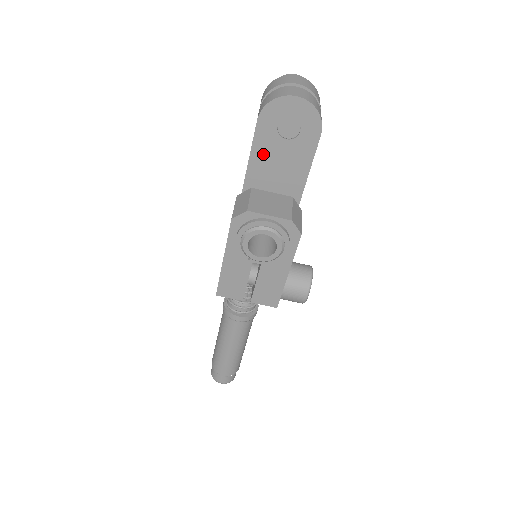
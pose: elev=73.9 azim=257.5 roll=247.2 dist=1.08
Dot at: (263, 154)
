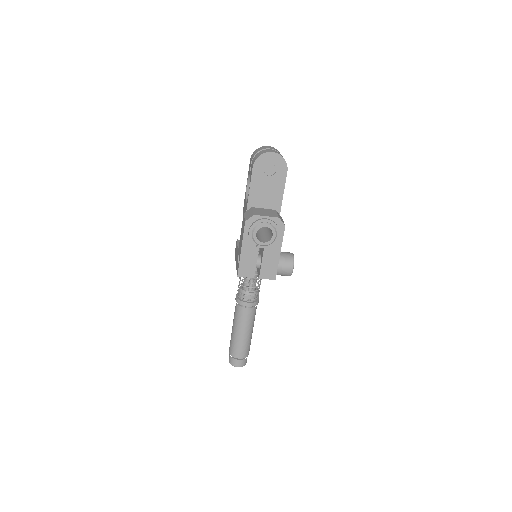
Dot at: (257, 186)
